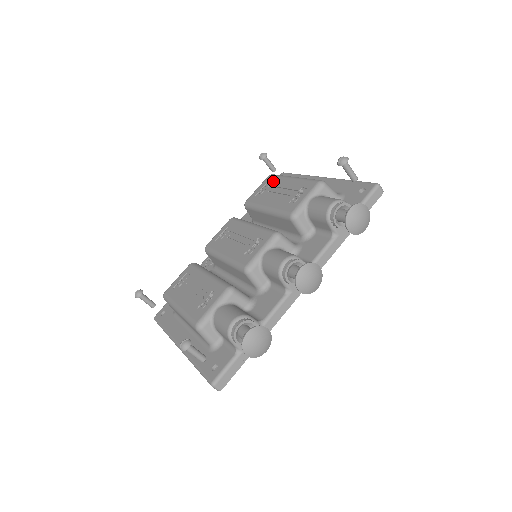
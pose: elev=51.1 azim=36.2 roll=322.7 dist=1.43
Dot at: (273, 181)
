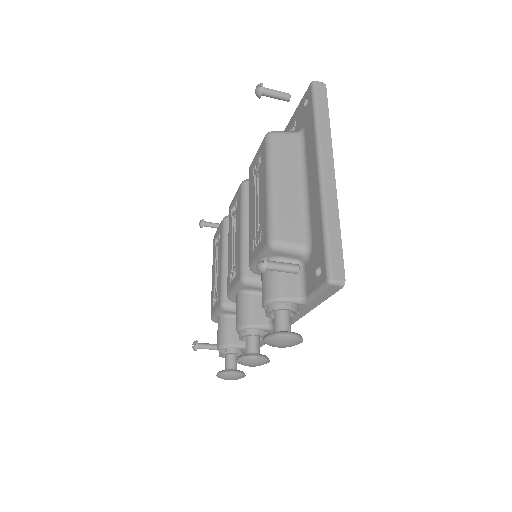
Dot at: (261, 162)
